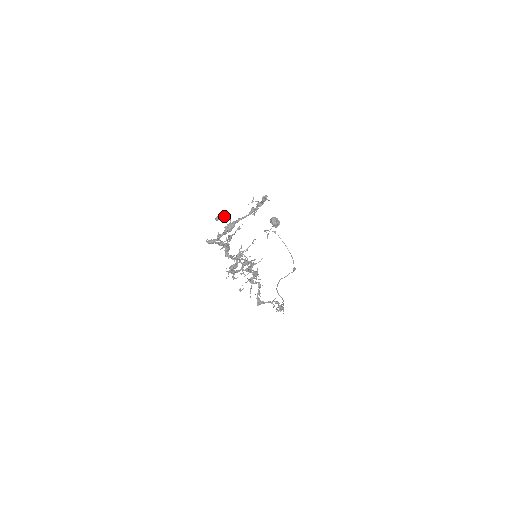
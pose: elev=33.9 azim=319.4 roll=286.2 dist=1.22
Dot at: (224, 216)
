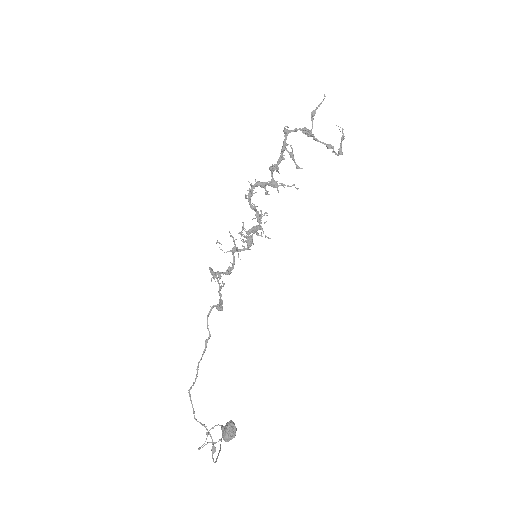
Dot at: (308, 135)
